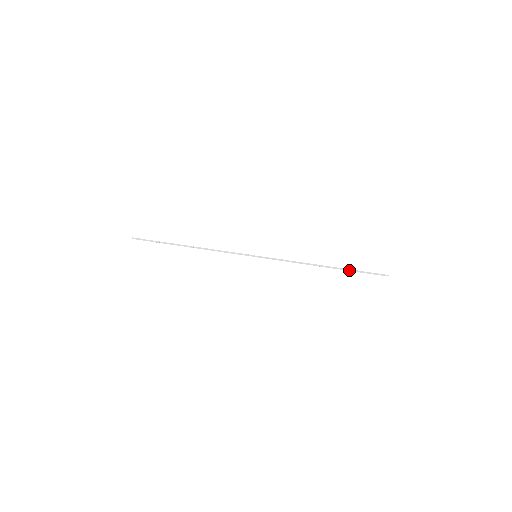
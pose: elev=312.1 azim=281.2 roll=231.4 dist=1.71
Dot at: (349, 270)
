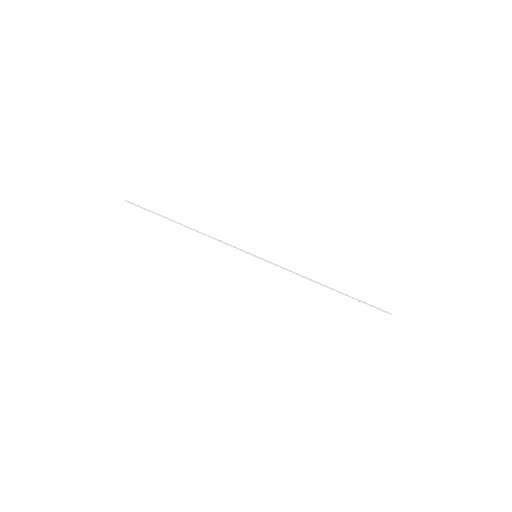
Dot at: occluded
